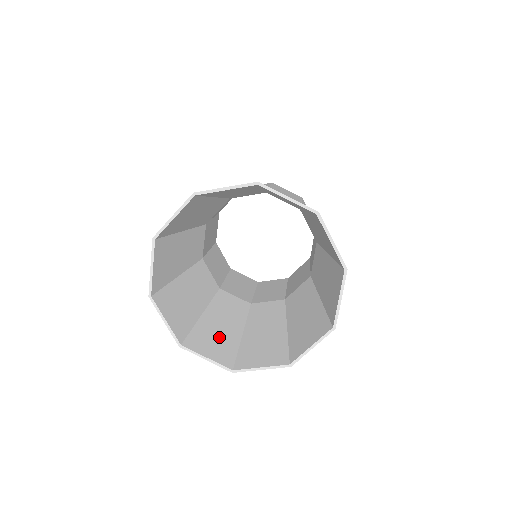
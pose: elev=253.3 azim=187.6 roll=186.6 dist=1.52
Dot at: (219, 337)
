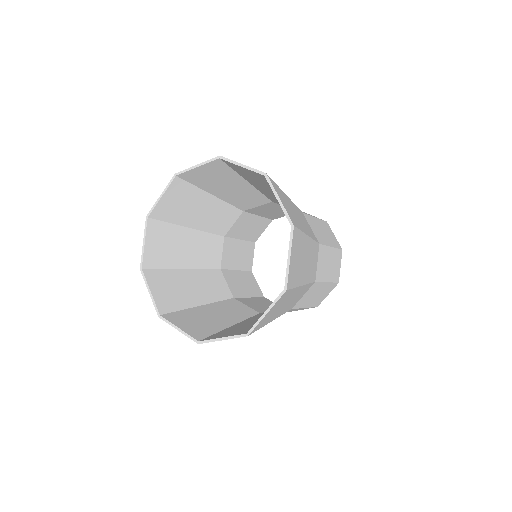
Dot at: (178, 291)
